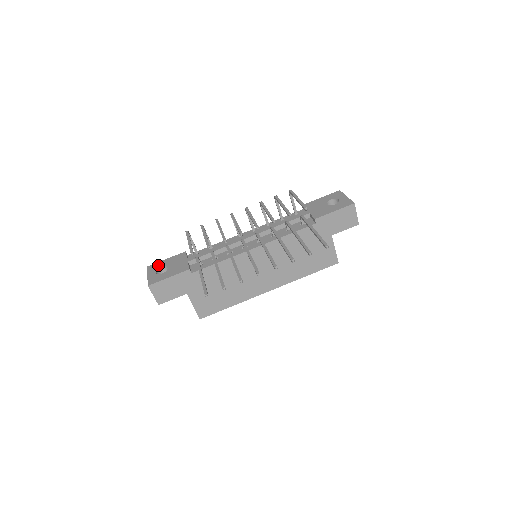
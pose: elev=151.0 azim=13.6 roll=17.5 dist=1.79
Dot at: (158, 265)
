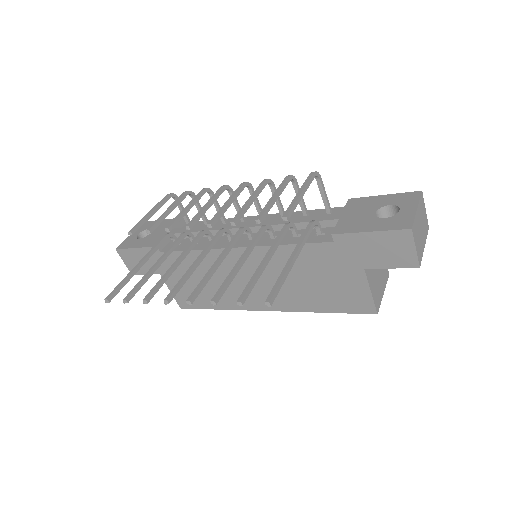
Dot at: (149, 225)
